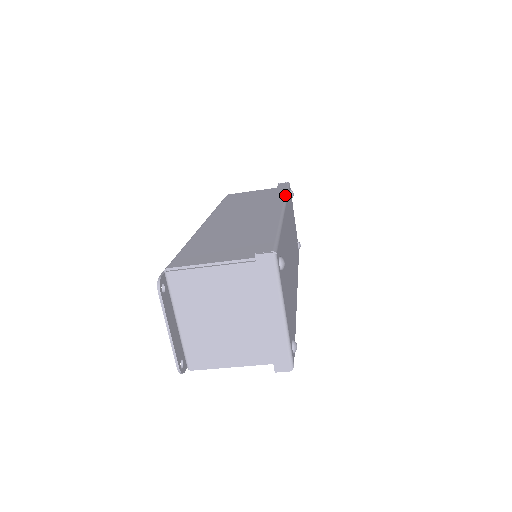
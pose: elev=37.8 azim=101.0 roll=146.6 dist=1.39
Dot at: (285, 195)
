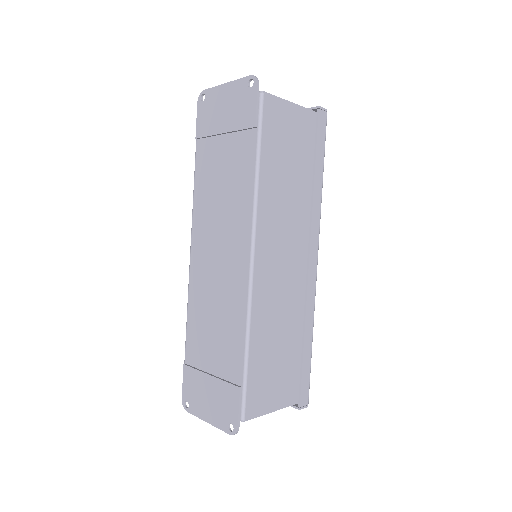
Dot at: occluded
